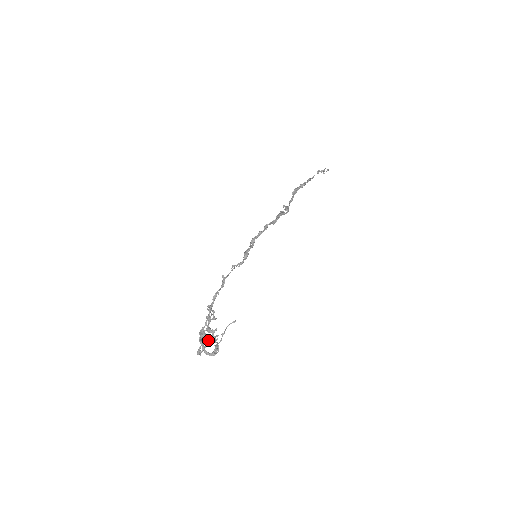
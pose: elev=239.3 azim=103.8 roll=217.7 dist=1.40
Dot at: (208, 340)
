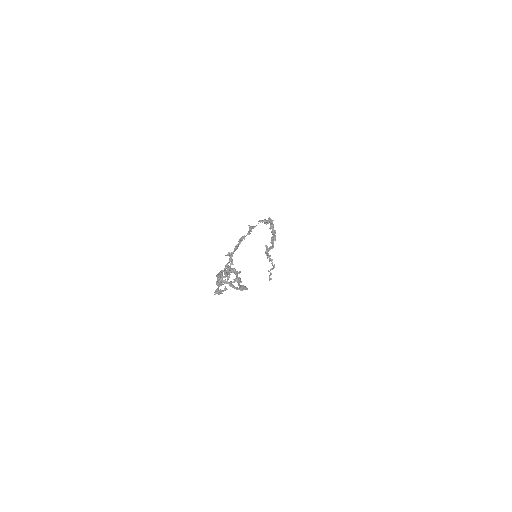
Dot at: occluded
